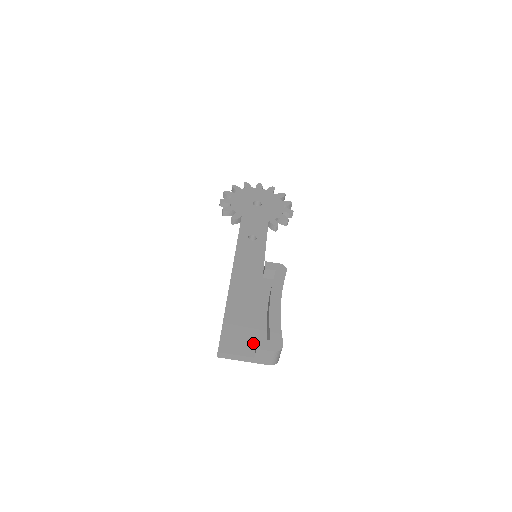
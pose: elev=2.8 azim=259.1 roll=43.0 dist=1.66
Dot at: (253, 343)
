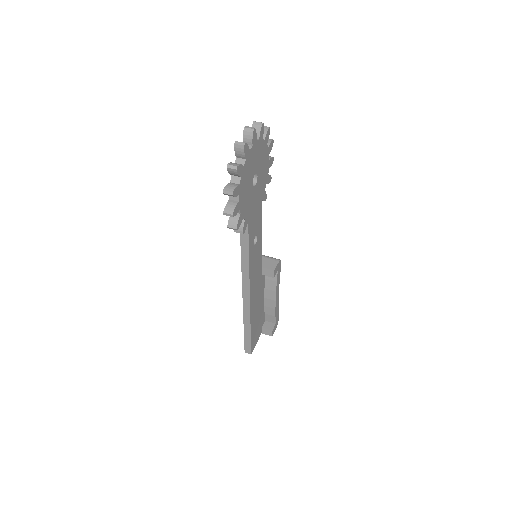
Dot at: (261, 327)
